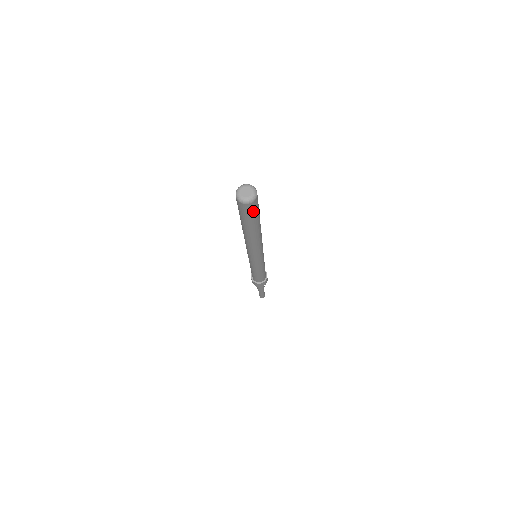
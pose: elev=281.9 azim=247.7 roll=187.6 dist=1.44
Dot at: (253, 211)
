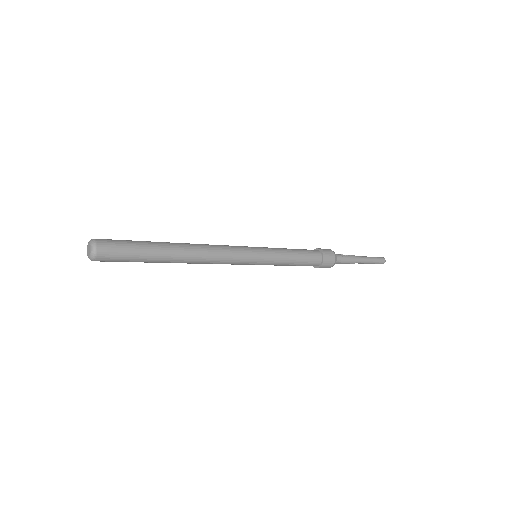
Dot at: (119, 254)
